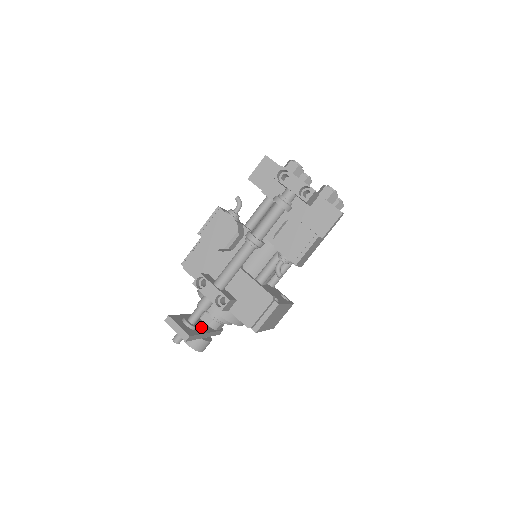
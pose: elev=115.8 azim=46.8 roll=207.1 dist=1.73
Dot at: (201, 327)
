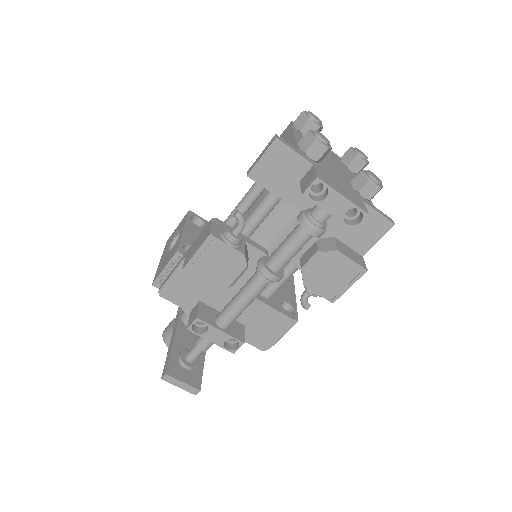
Dot at: occluded
